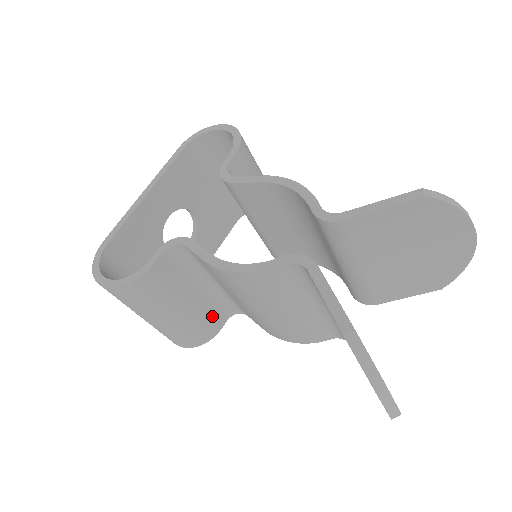
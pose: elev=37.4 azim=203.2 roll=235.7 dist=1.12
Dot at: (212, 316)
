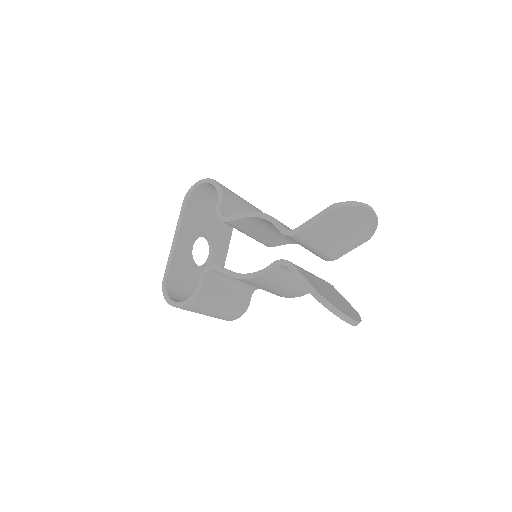
Dot at: (242, 298)
